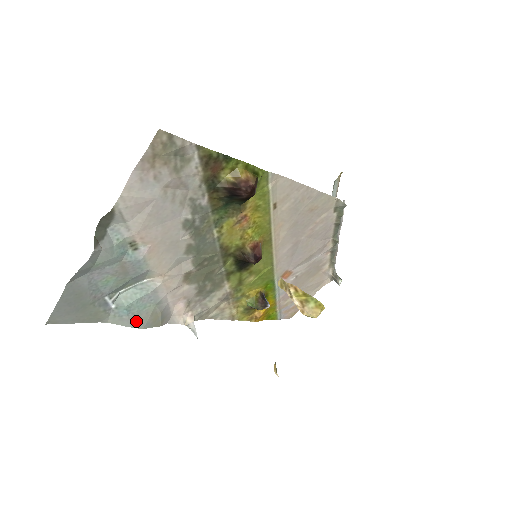
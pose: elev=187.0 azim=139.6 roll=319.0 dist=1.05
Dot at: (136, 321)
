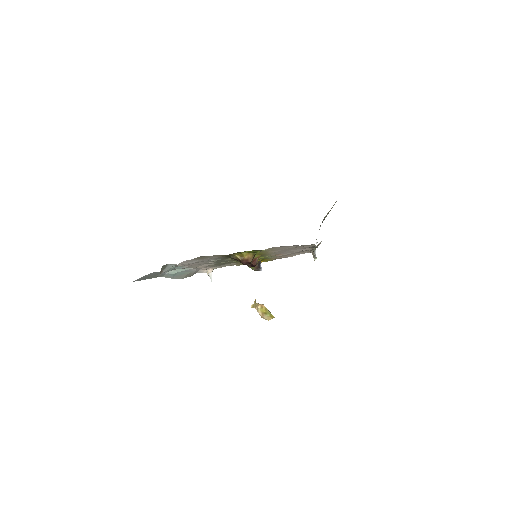
Dot at: (178, 277)
